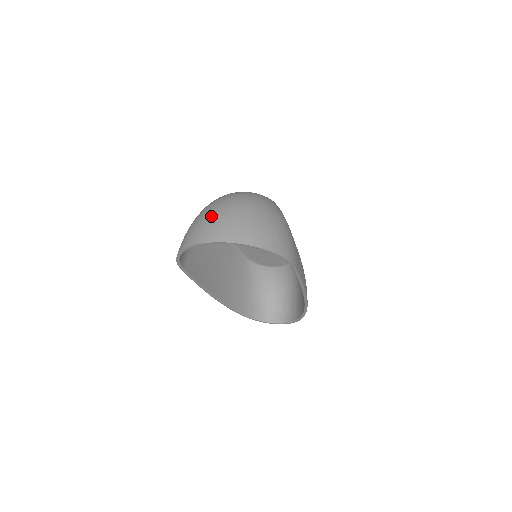
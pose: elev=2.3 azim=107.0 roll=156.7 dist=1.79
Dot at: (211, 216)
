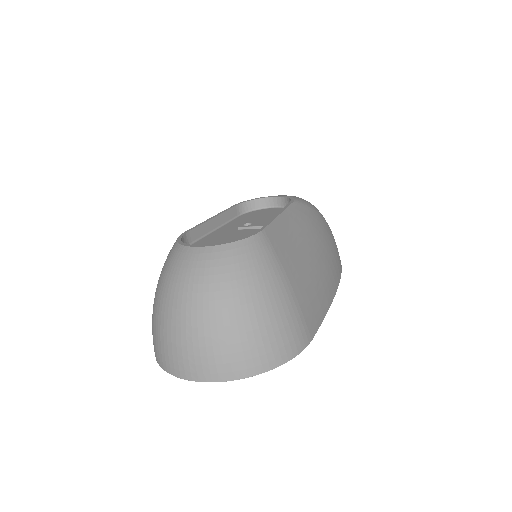
Dot at: (171, 333)
